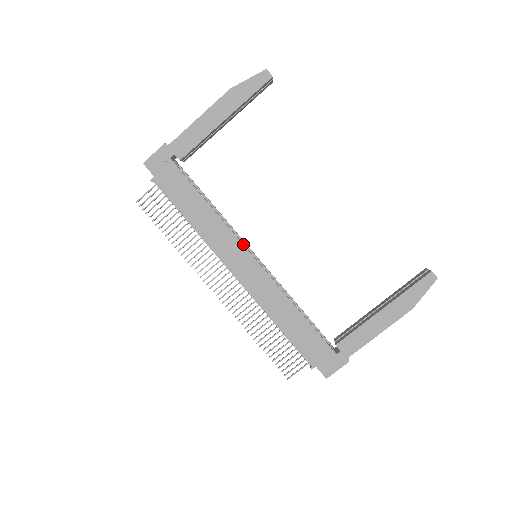
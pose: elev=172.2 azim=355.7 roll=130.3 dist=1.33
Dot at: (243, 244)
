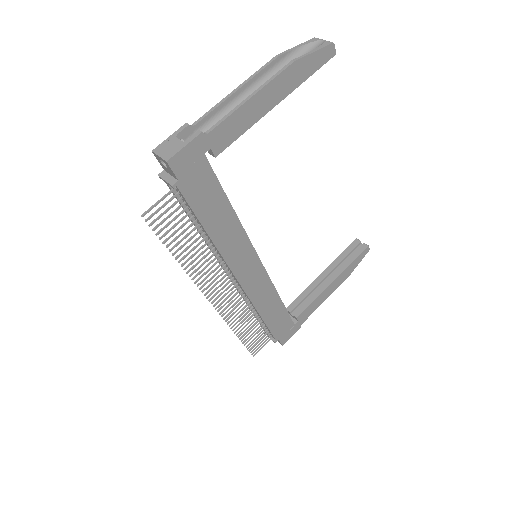
Dot at: (255, 250)
